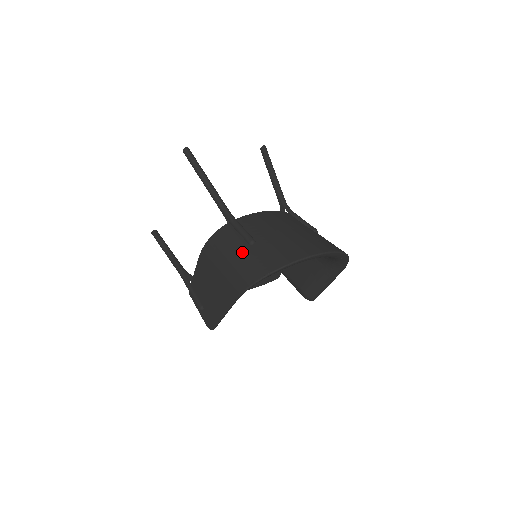
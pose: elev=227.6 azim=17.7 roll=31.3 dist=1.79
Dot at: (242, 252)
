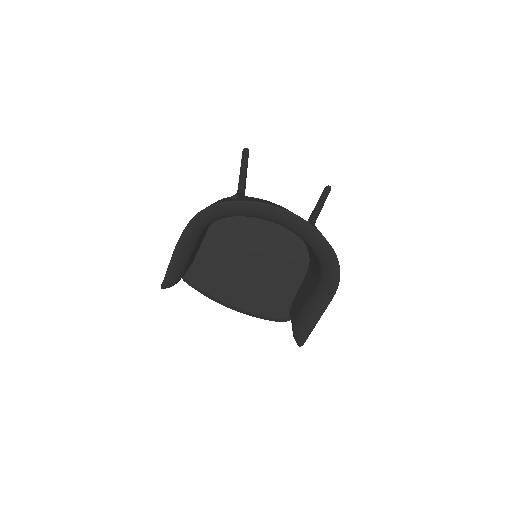
Dot at: occluded
